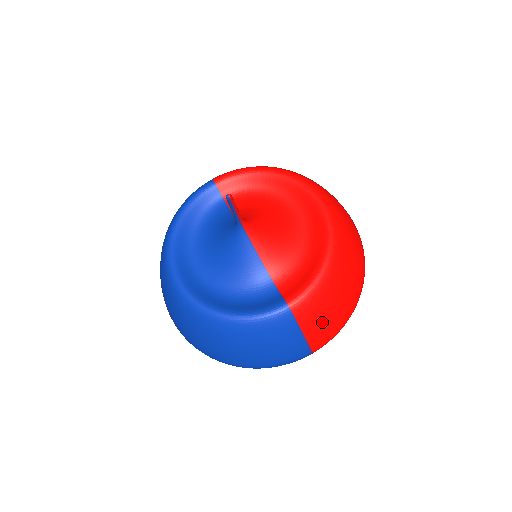
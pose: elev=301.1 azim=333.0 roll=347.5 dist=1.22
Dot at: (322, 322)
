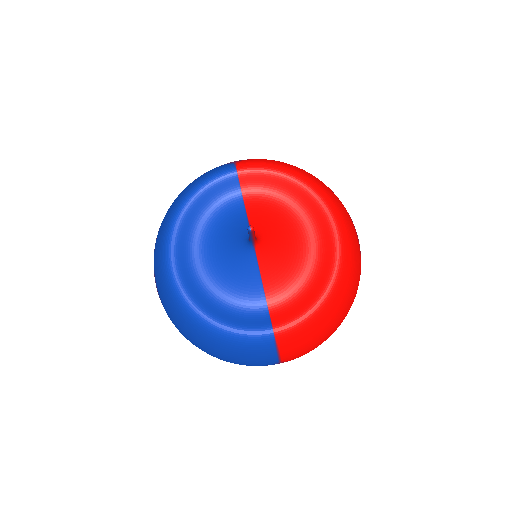
Dot at: (299, 348)
